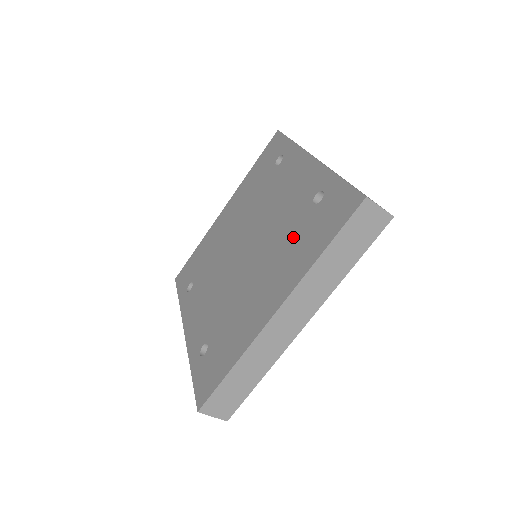
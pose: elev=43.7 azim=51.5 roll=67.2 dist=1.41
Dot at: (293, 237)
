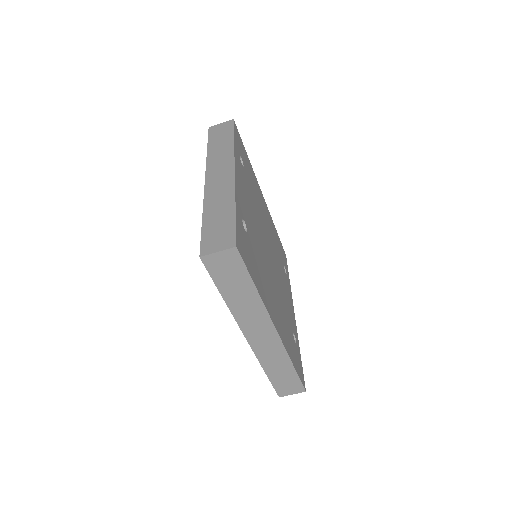
Dot at: occluded
